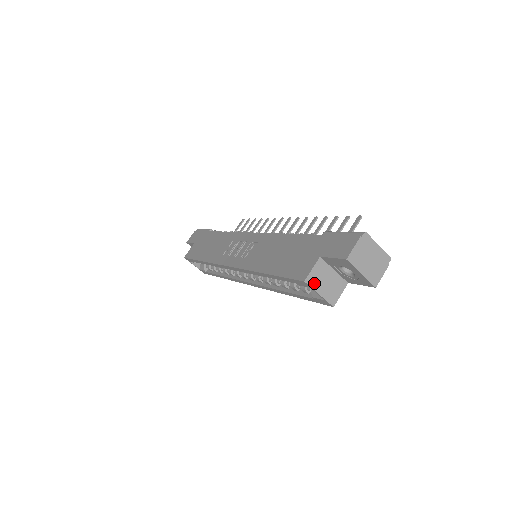
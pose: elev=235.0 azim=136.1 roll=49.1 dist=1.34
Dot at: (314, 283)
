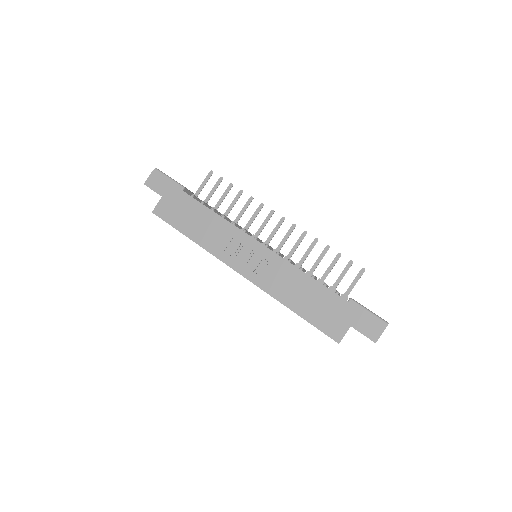
Dot at: occluded
